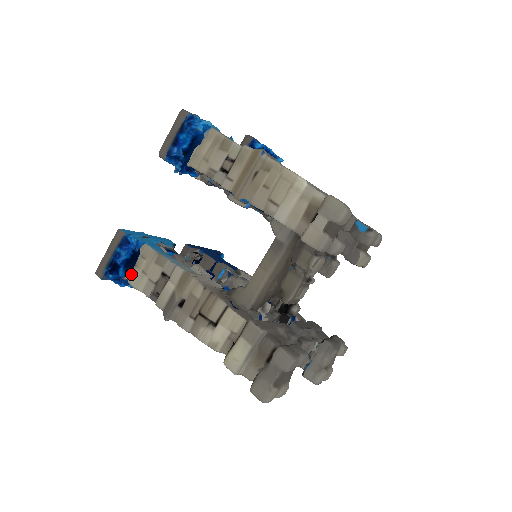
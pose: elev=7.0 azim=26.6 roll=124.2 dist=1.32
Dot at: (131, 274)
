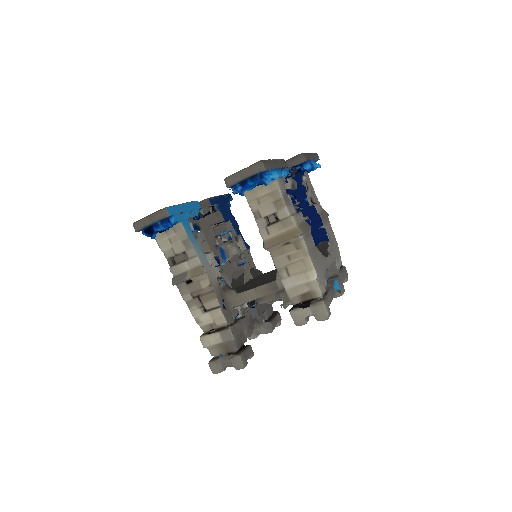
Dot at: (160, 234)
